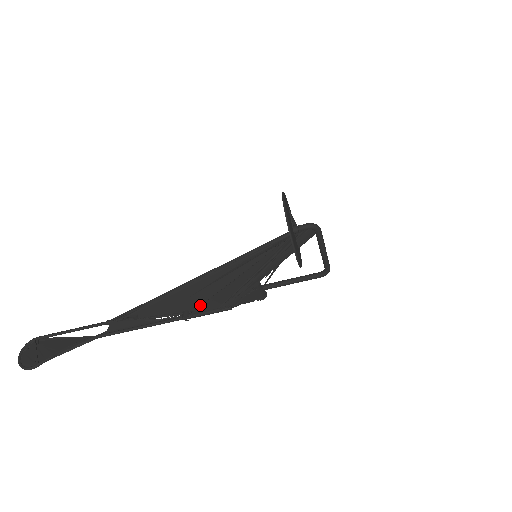
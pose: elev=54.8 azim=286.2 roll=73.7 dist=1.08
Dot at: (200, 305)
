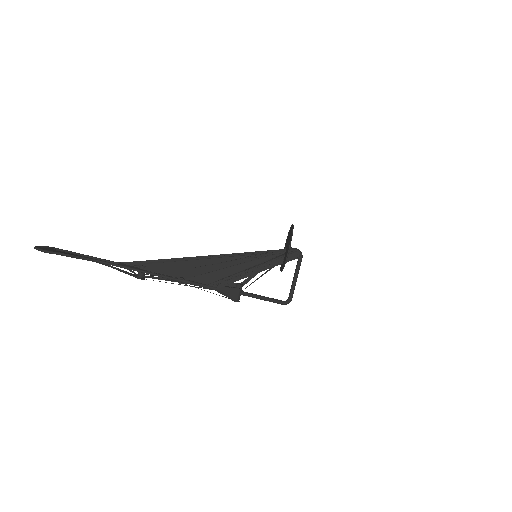
Dot at: (197, 276)
